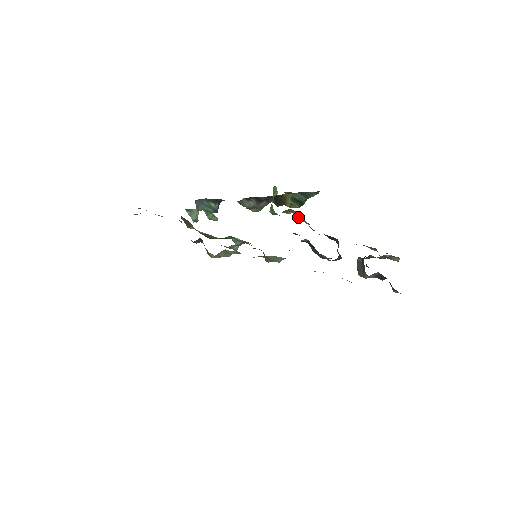
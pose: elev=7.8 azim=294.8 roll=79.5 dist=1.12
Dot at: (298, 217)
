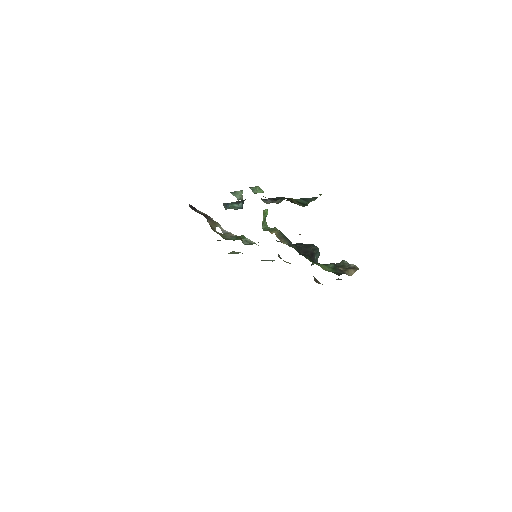
Dot at: (279, 236)
